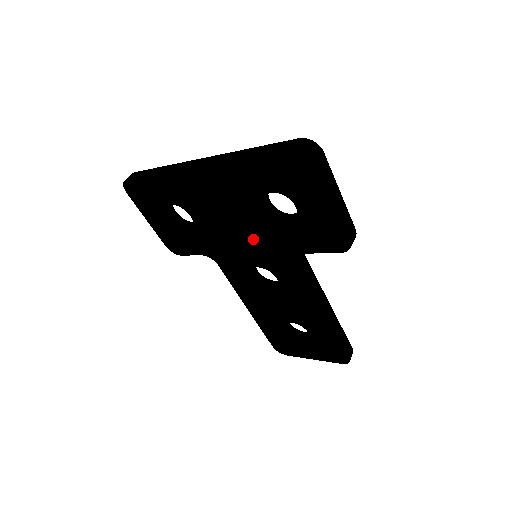
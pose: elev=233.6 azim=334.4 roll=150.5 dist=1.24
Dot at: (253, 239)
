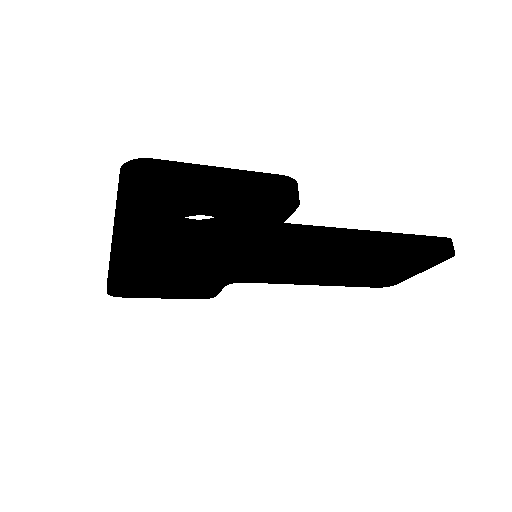
Dot at: (229, 254)
